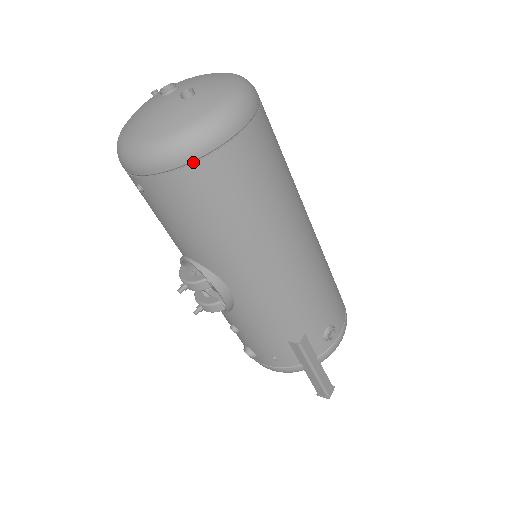
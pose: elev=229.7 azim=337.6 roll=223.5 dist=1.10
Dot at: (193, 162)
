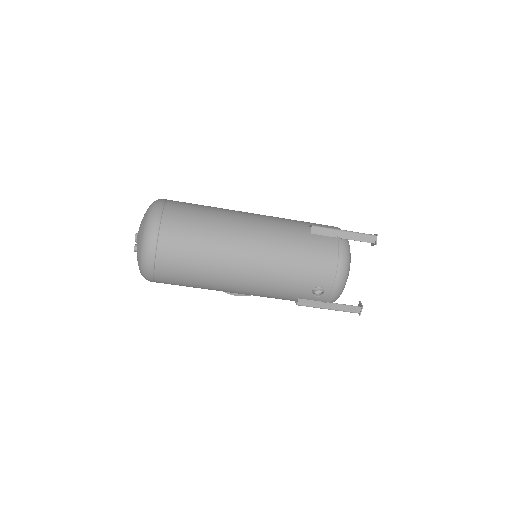
Dot at: (155, 281)
